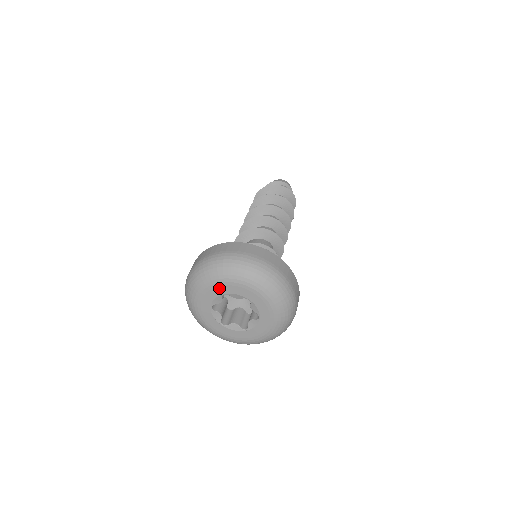
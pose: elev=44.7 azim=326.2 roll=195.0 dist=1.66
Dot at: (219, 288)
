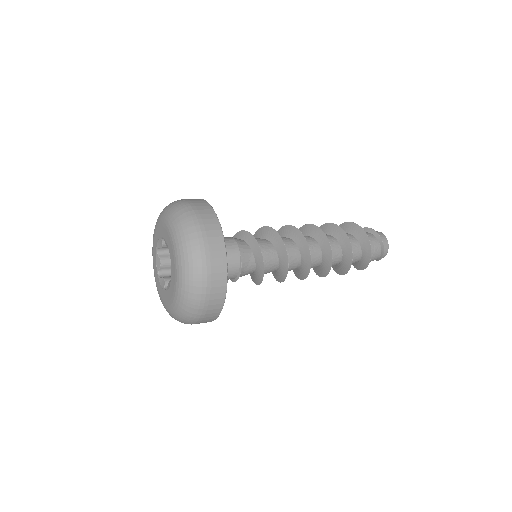
Dot at: (161, 228)
